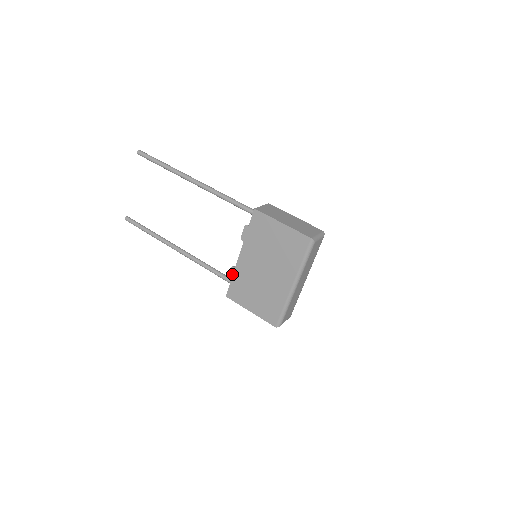
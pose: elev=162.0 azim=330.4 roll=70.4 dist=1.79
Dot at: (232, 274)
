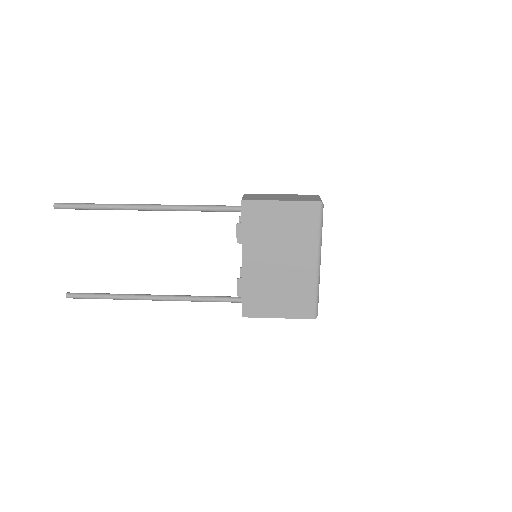
Dot at: (241, 288)
